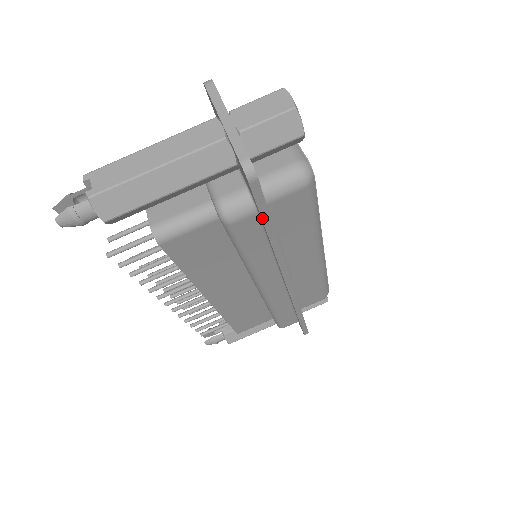
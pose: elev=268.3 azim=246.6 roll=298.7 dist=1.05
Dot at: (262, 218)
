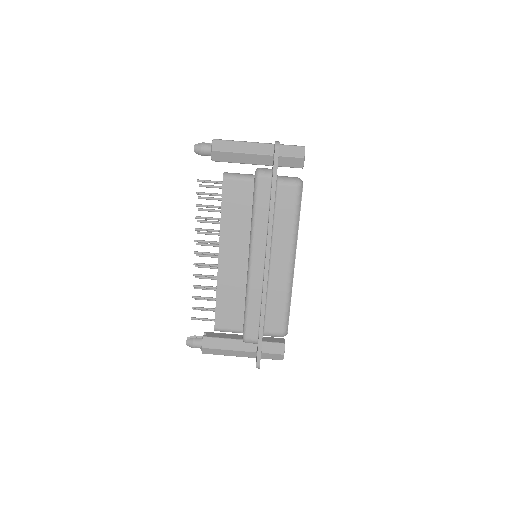
Dot at: (273, 178)
